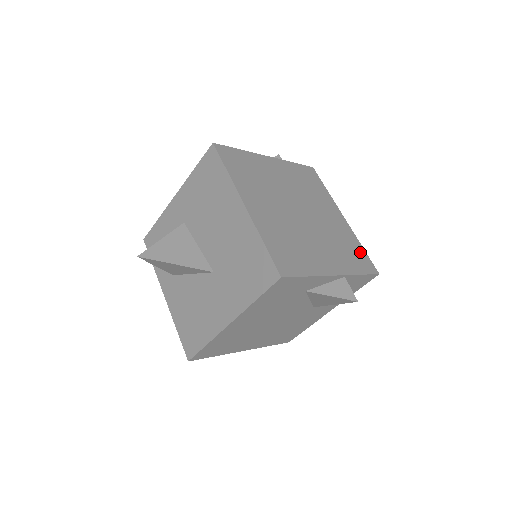
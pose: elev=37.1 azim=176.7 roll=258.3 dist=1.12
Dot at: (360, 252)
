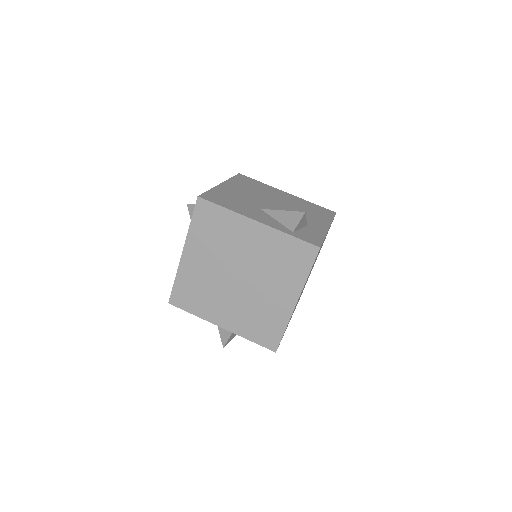
Dot at: (275, 331)
